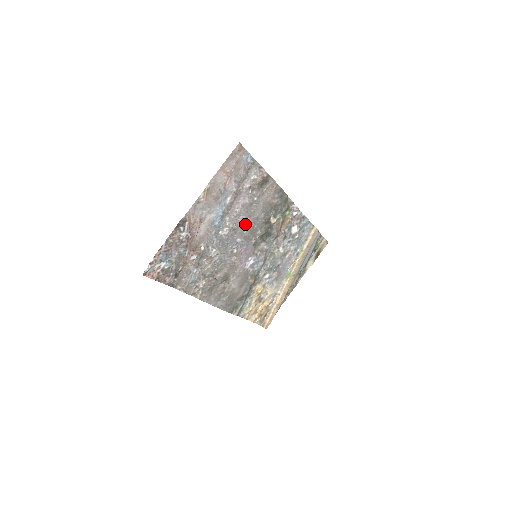
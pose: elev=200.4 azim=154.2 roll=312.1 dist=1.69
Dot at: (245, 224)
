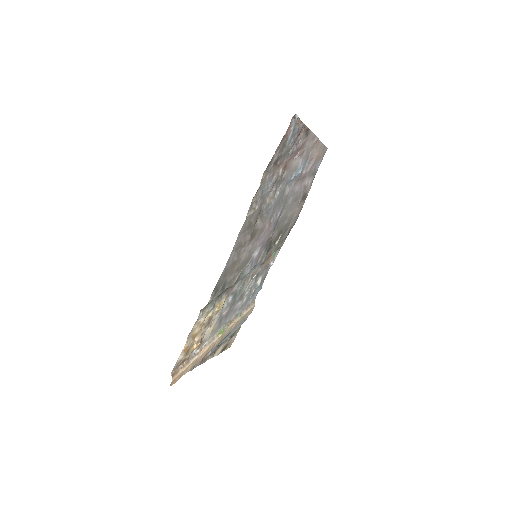
Dot at: (286, 209)
